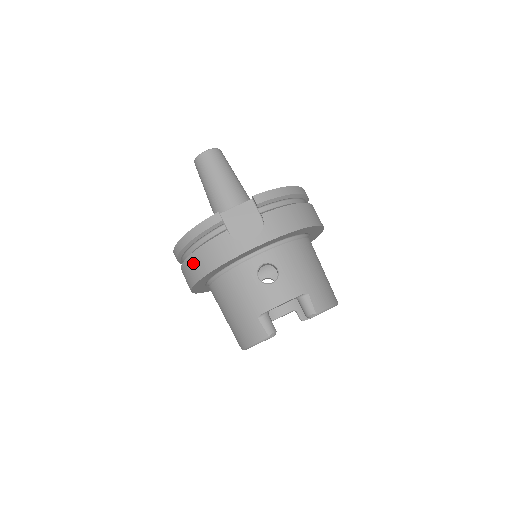
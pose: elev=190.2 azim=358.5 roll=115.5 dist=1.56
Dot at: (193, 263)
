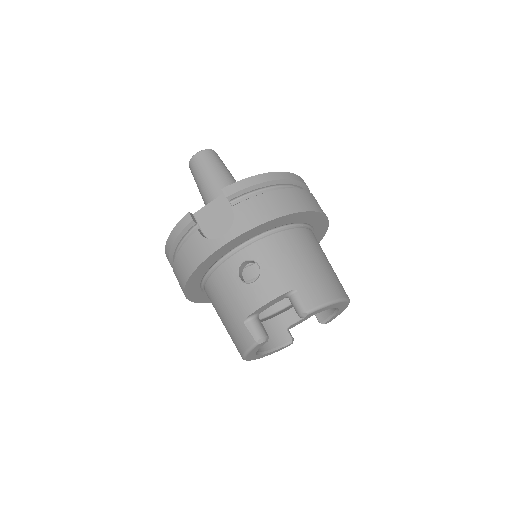
Dot at: (177, 270)
